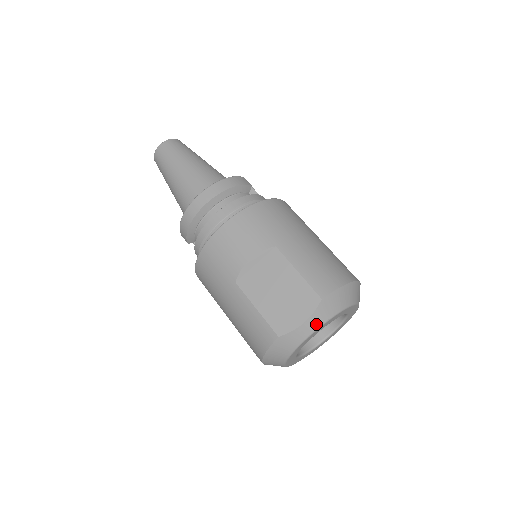
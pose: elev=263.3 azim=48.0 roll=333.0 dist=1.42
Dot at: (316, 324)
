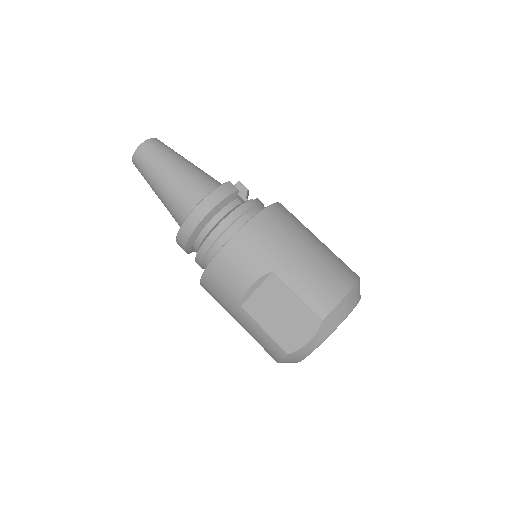
Dot at: (321, 339)
